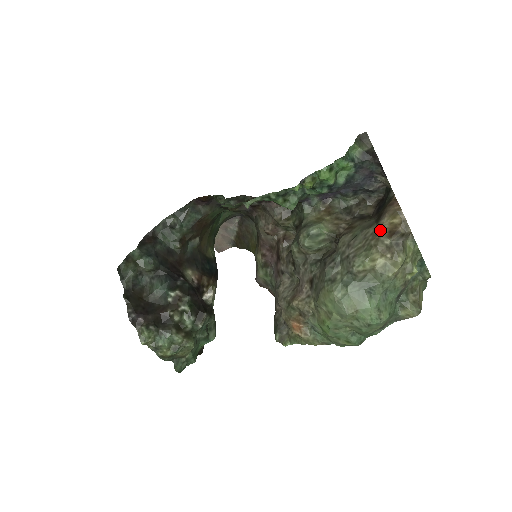
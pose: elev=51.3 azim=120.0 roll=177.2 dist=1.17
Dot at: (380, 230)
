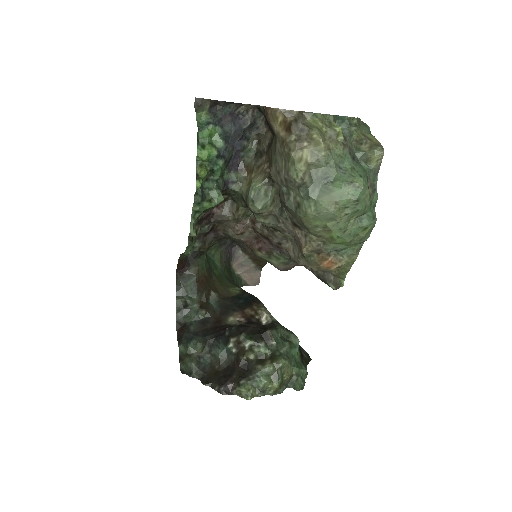
Dot at: (281, 137)
